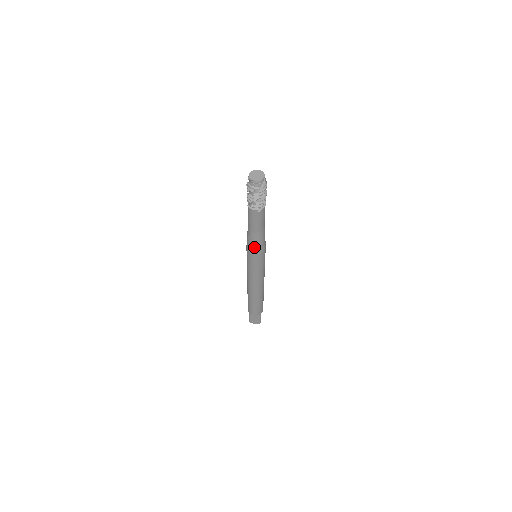
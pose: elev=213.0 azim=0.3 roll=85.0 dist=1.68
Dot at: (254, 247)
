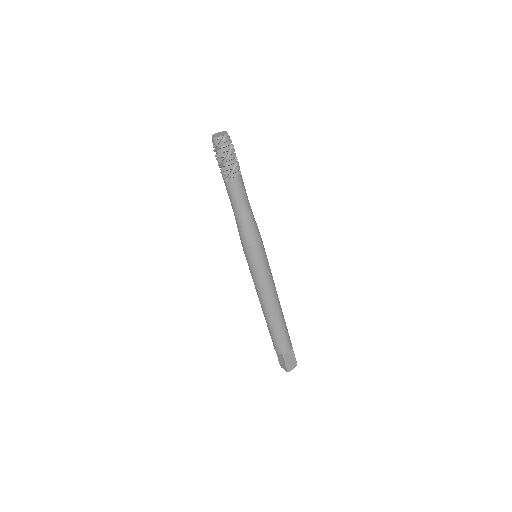
Dot at: (240, 234)
